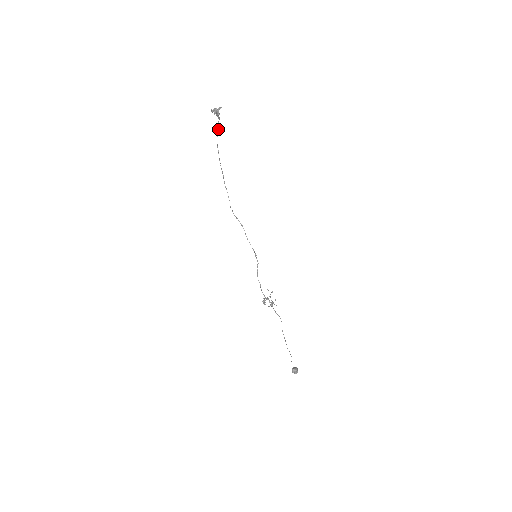
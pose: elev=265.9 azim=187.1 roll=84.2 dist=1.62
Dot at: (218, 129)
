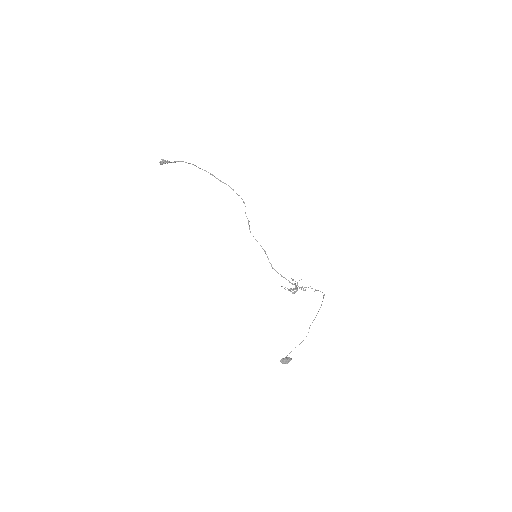
Dot at: (190, 163)
